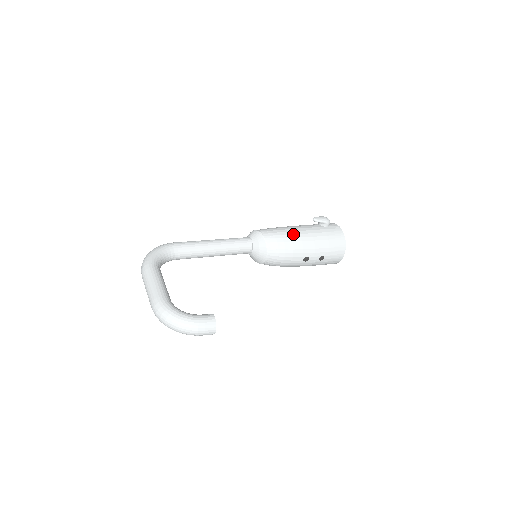
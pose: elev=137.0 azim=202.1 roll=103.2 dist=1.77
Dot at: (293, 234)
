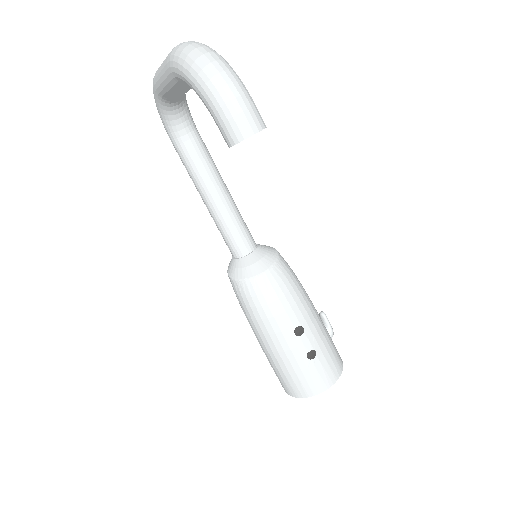
Dot at: occluded
